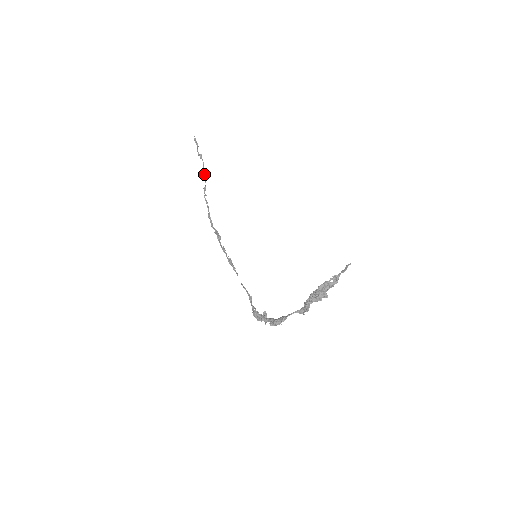
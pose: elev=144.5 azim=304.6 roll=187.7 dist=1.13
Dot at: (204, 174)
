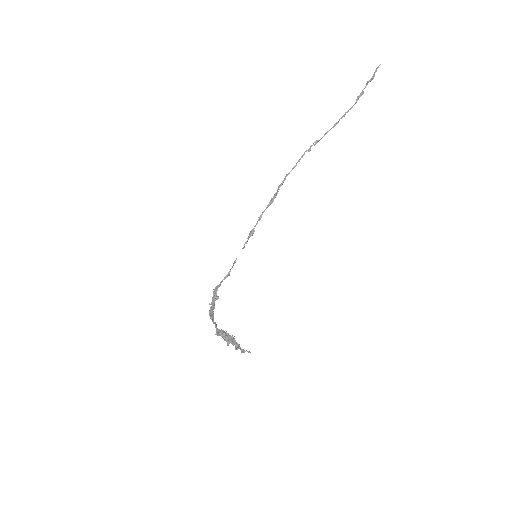
Dot at: (335, 123)
